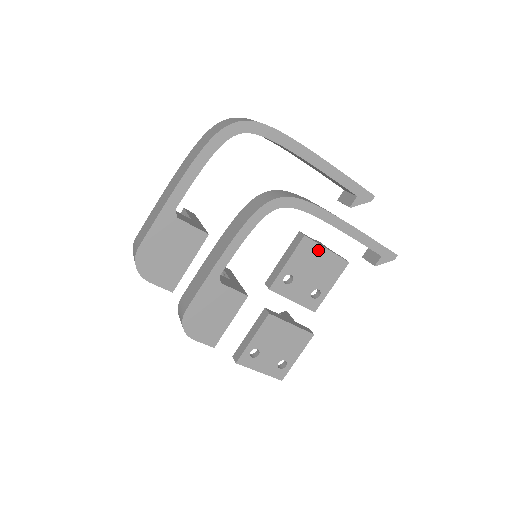
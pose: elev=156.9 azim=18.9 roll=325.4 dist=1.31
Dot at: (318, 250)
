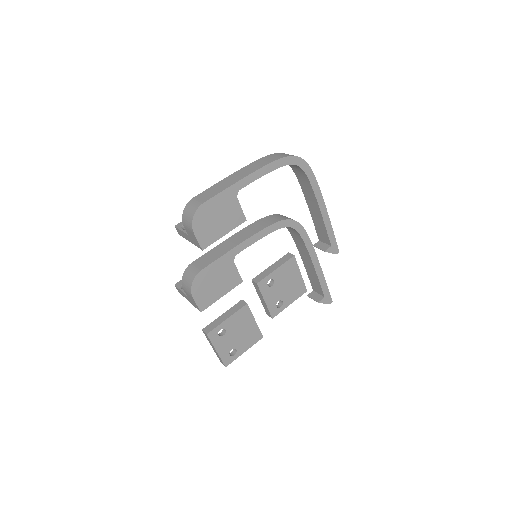
Dot at: (296, 271)
